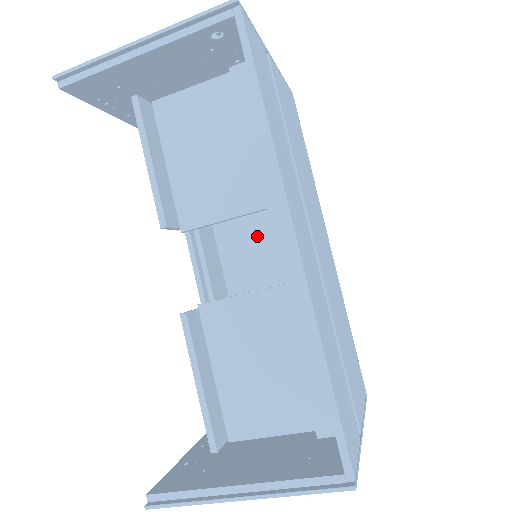
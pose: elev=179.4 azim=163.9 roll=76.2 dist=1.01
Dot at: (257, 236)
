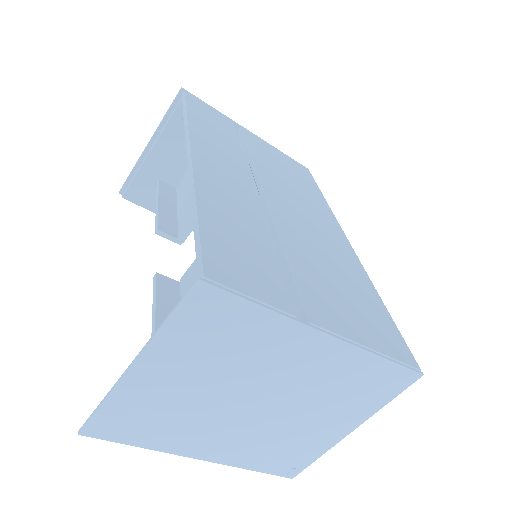
Dot at: occluded
